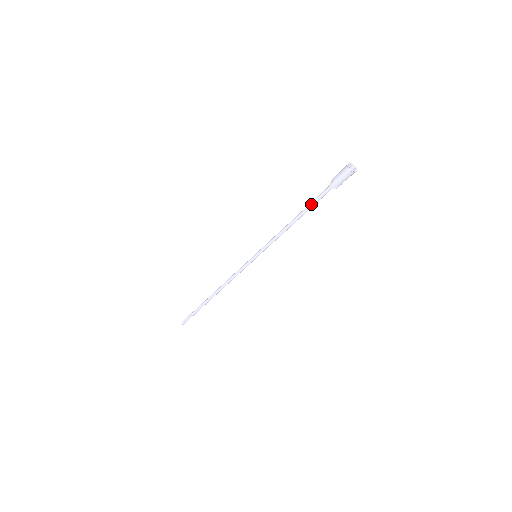
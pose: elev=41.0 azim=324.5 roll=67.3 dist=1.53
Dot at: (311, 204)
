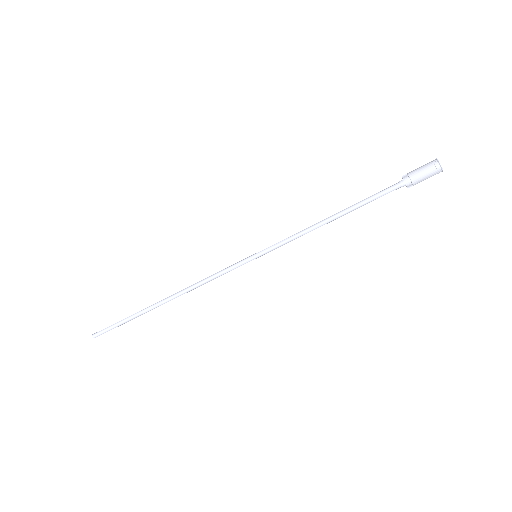
Dot at: (367, 202)
